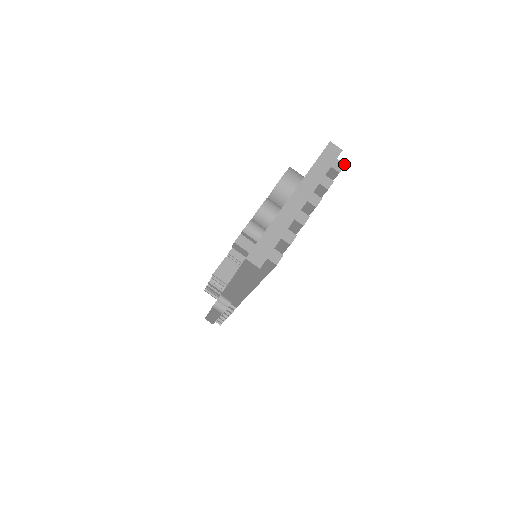
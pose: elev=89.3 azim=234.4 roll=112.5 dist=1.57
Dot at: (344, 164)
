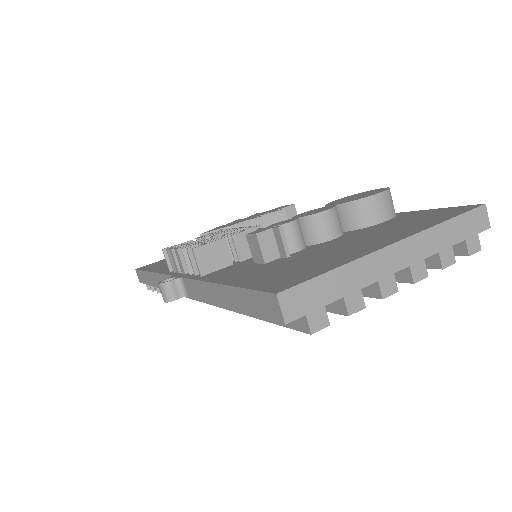
Dot at: occluded
